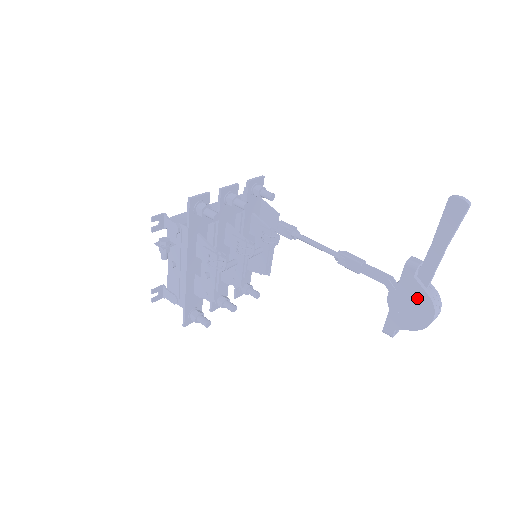
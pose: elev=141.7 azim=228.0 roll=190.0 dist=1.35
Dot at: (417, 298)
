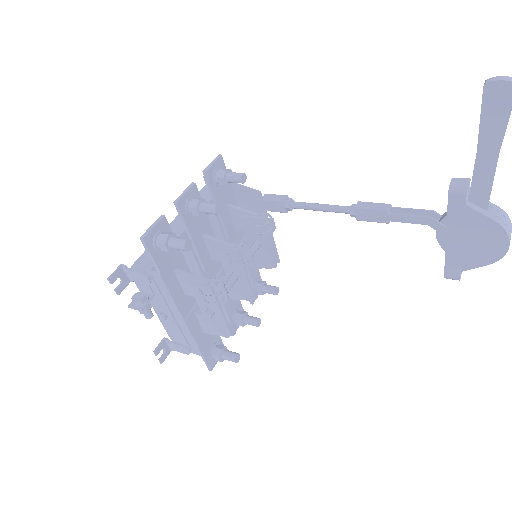
Dot at: (479, 228)
